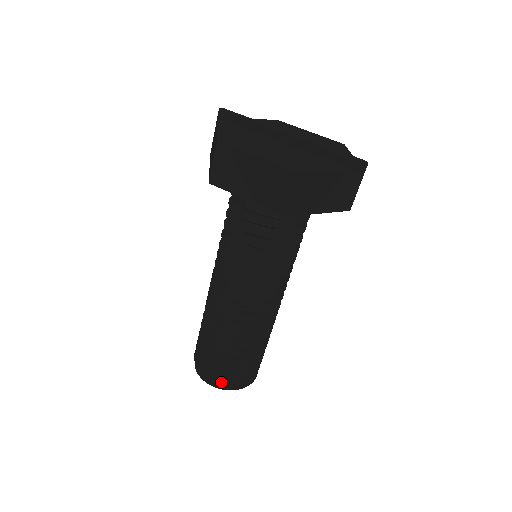
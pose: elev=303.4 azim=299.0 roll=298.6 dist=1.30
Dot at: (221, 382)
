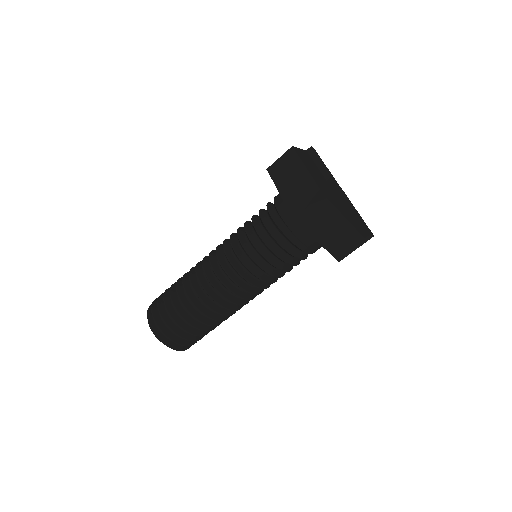
Dot at: (157, 324)
